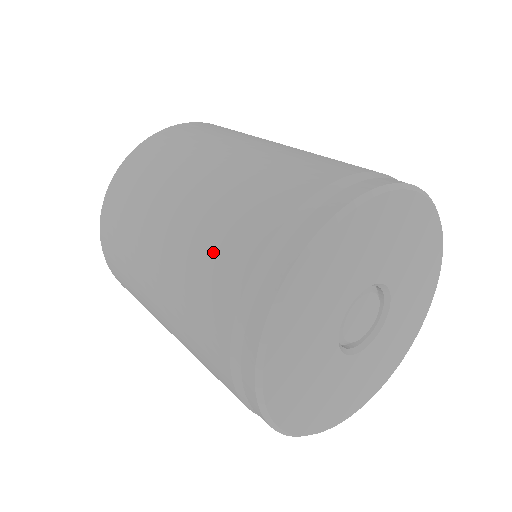
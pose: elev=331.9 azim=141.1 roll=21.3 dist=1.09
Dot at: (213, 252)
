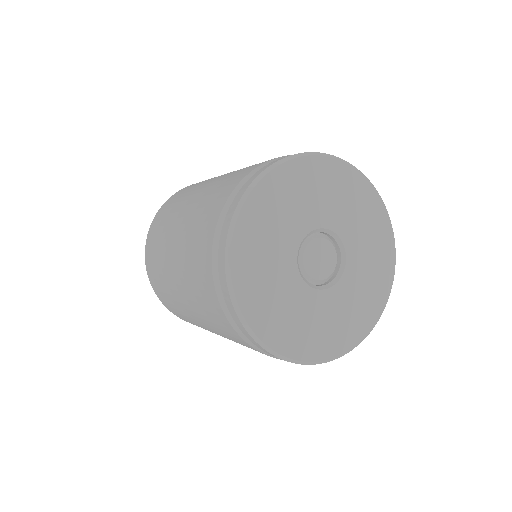
Dot at: (231, 177)
